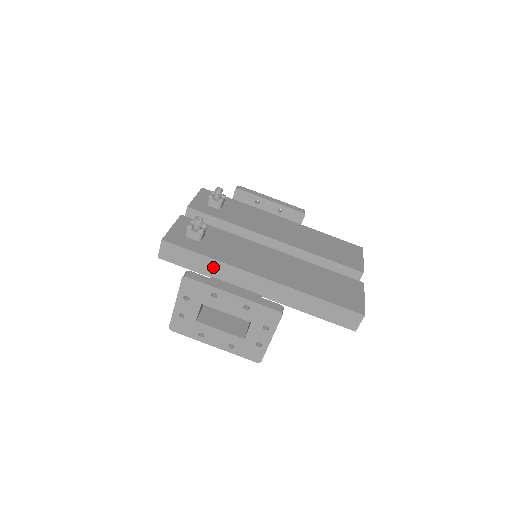
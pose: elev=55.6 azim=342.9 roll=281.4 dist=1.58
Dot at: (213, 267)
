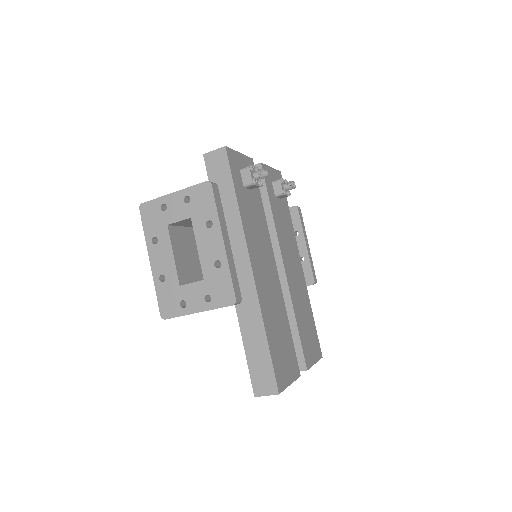
Dot at: (230, 212)
